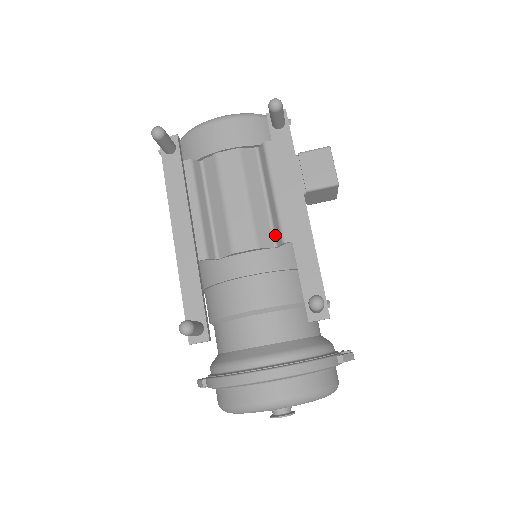
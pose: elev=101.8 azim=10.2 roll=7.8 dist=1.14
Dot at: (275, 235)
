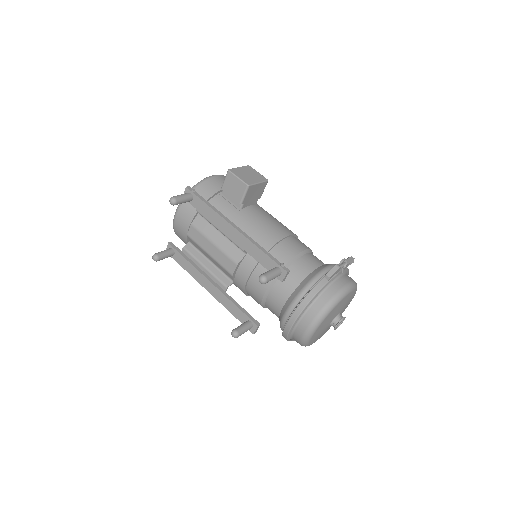
Dot at: occluded
